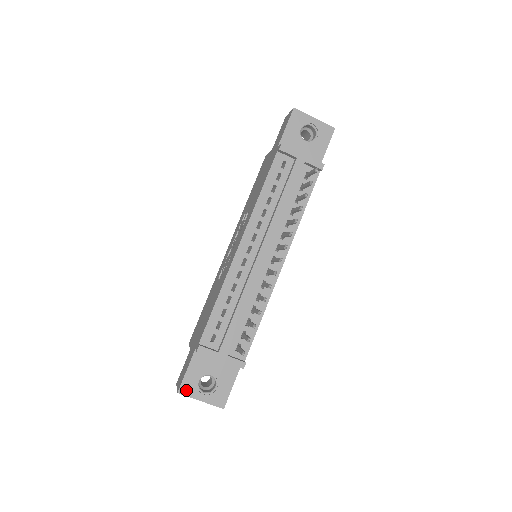
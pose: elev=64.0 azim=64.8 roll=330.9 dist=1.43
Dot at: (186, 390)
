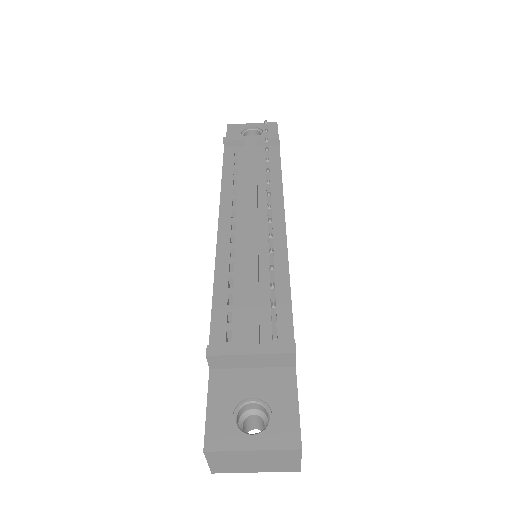
Dot at: (217, 441)
